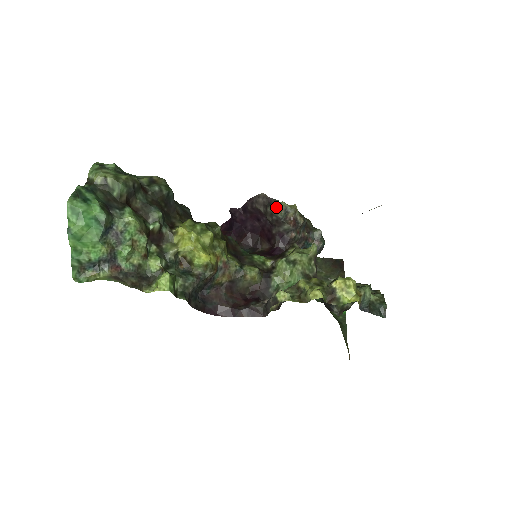
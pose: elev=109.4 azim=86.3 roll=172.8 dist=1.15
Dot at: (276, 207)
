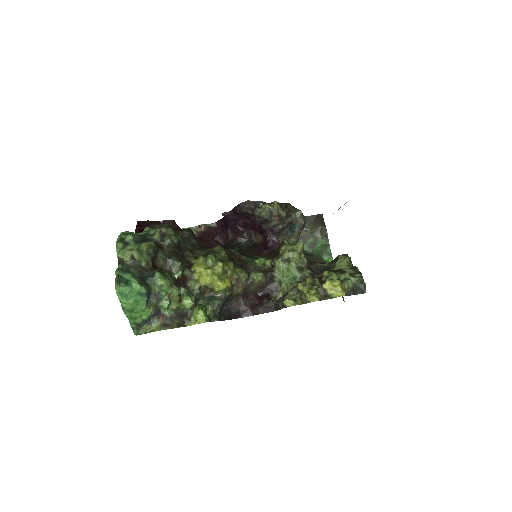
Dot at: (262, 211)
